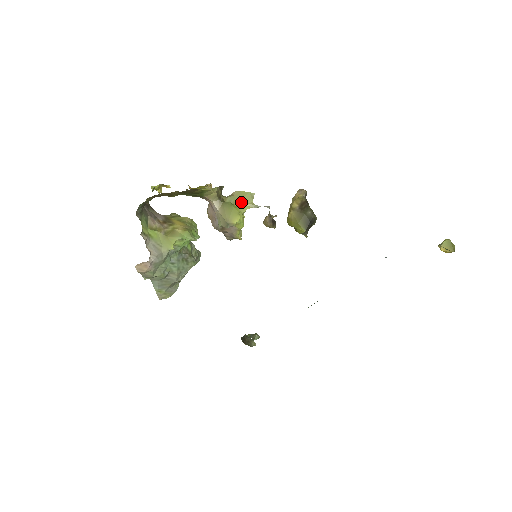
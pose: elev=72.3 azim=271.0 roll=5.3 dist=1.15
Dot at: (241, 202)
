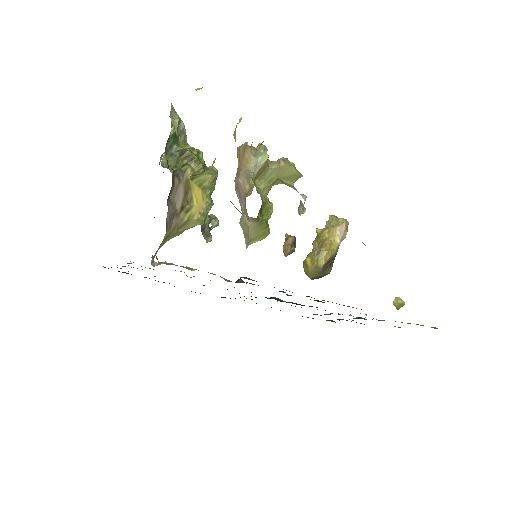
Dot at: (282, 179)
